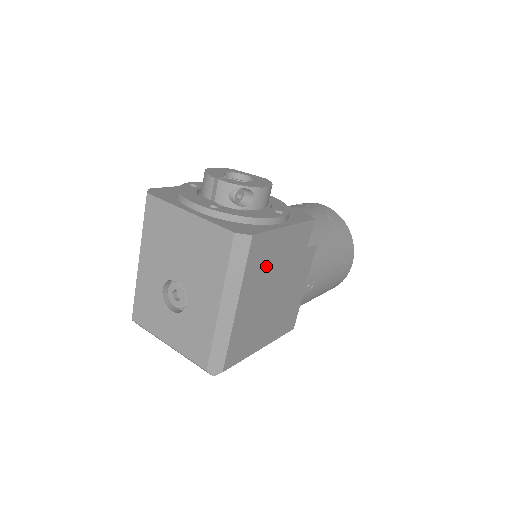
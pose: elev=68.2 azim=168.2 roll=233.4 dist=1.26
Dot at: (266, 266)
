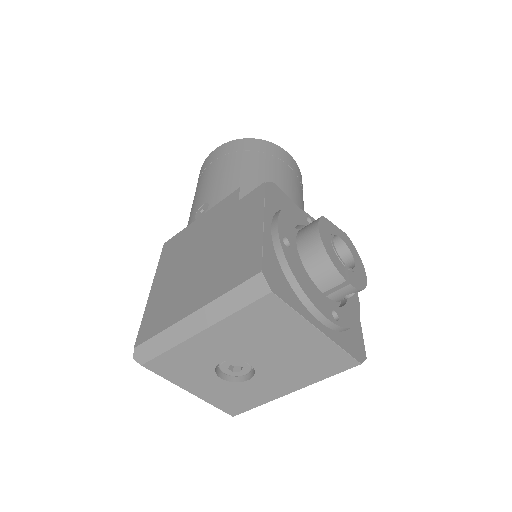
Dot at: occluded
